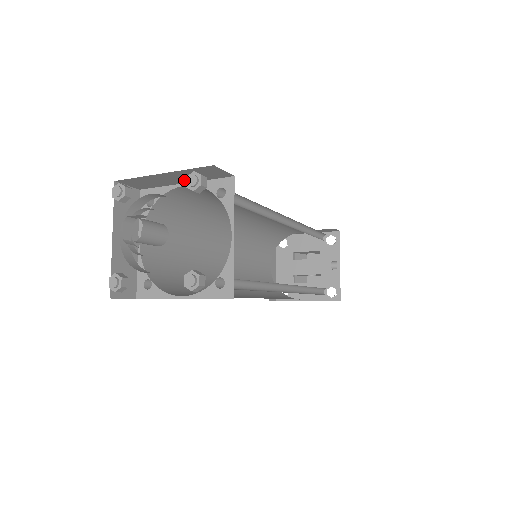
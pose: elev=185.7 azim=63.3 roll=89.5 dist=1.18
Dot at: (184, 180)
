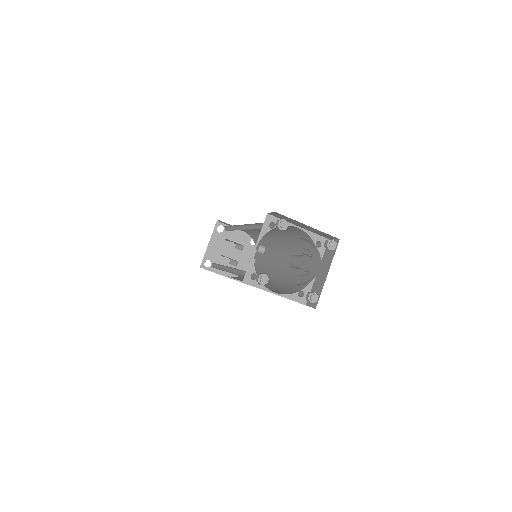
Dot at: (304, 227)
